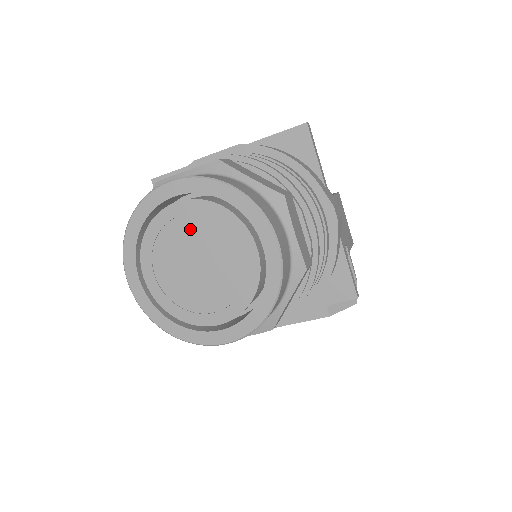
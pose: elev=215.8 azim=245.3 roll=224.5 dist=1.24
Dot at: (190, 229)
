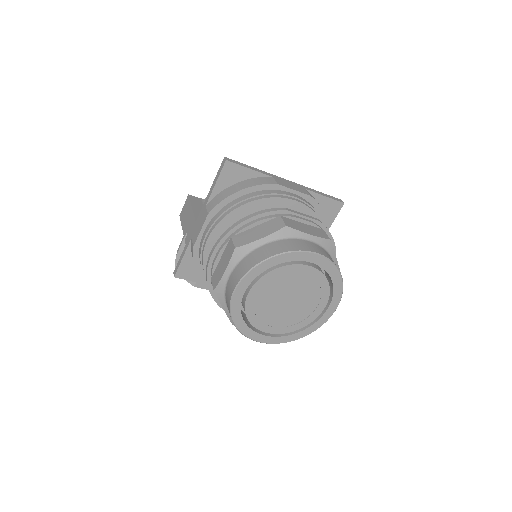
Dot at: (302, 282)
